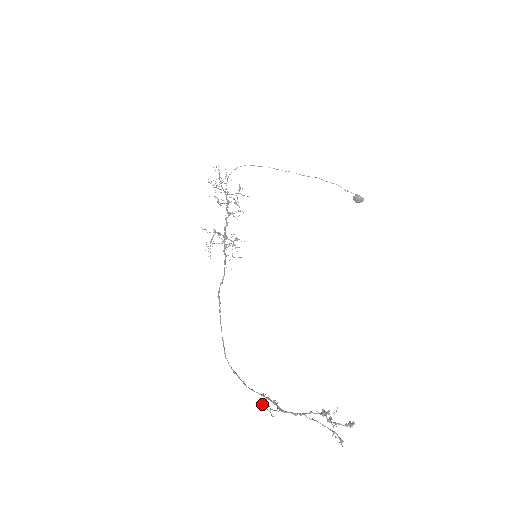
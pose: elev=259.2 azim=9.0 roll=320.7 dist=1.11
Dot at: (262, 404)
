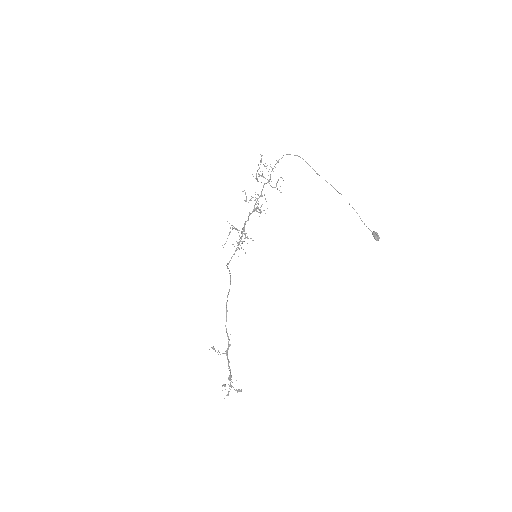
Dot at: (213, 349)
